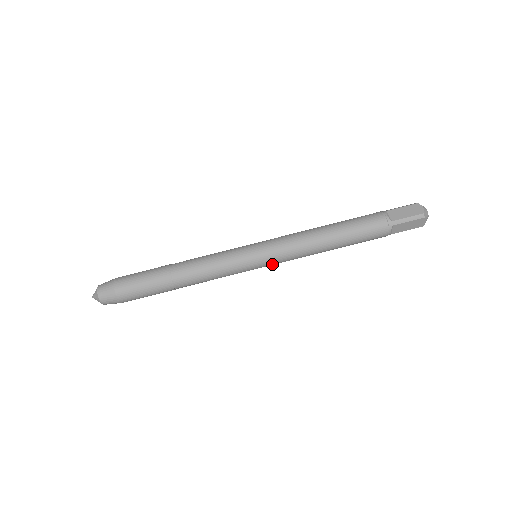
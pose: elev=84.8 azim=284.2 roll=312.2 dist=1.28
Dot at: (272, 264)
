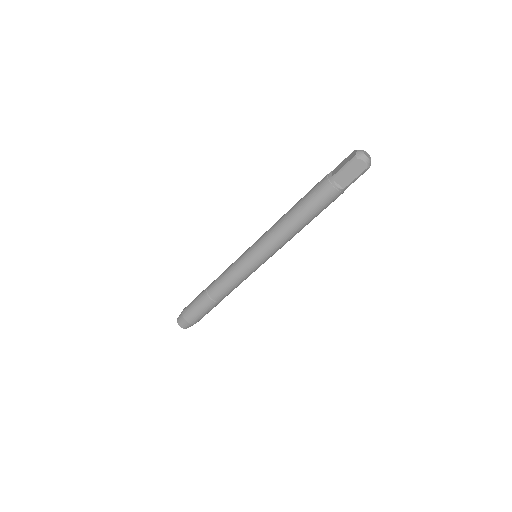
Dot at: occluded
